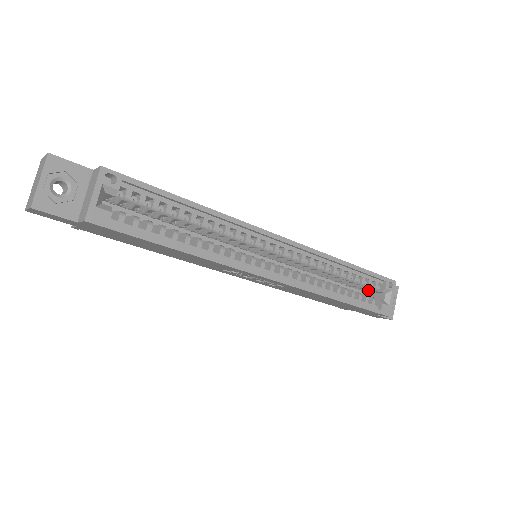
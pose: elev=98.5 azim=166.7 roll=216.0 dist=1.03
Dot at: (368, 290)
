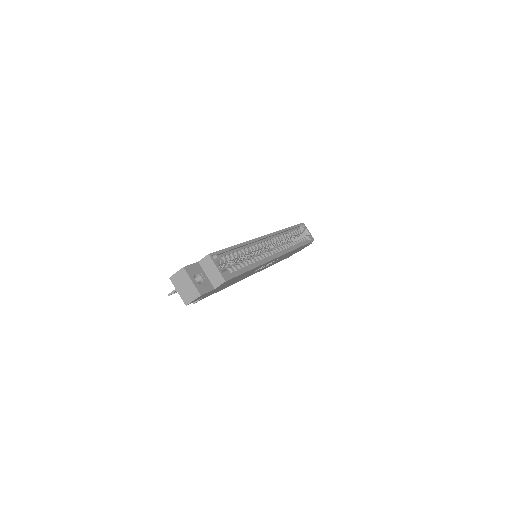
Dot at: occluded
